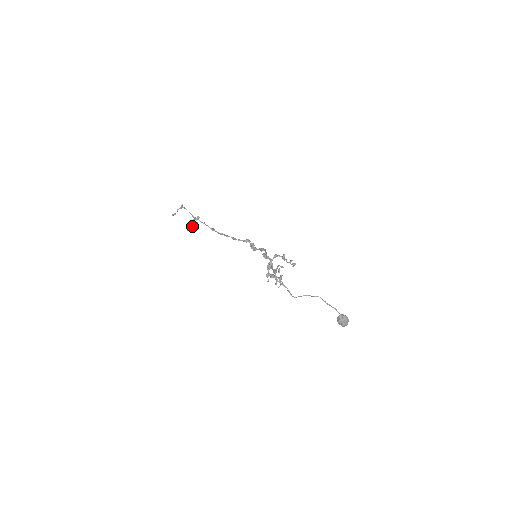
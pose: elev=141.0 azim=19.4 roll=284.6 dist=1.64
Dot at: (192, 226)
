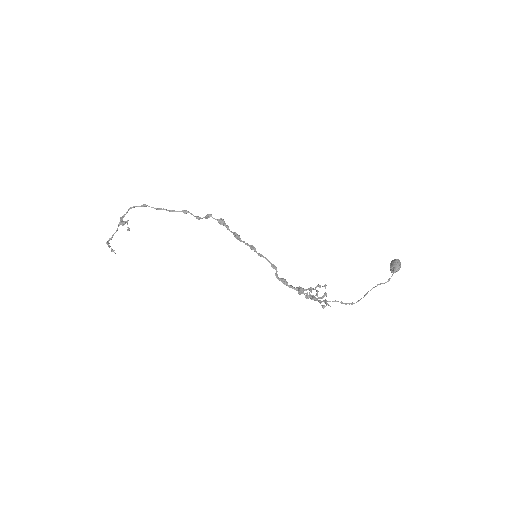
Dot at: occluded
